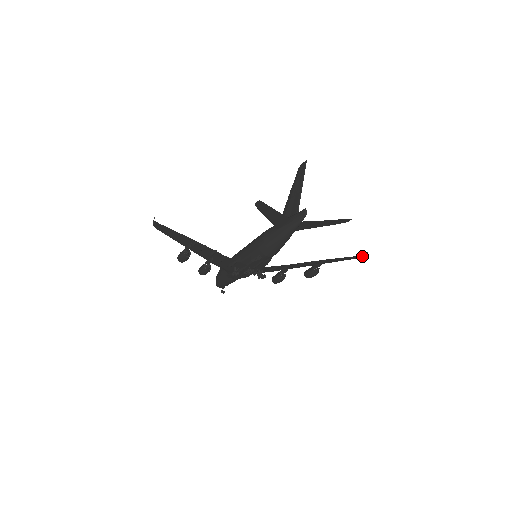
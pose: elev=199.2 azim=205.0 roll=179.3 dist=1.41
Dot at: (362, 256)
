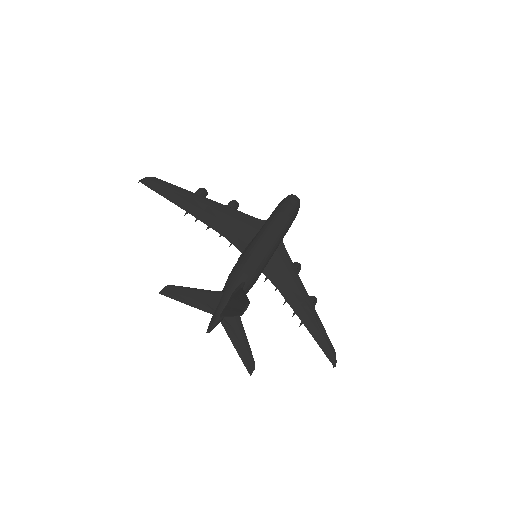
Dot at: (335, 360)
